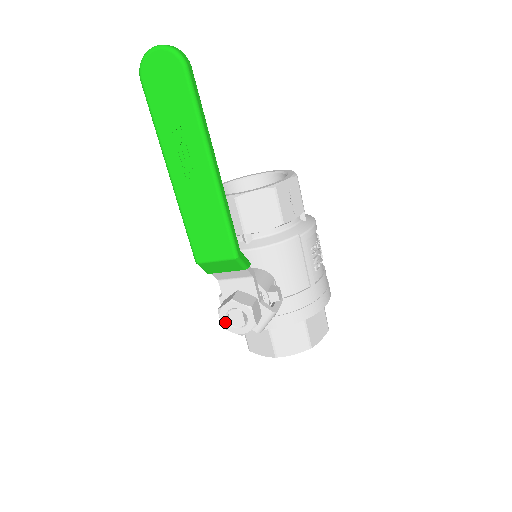
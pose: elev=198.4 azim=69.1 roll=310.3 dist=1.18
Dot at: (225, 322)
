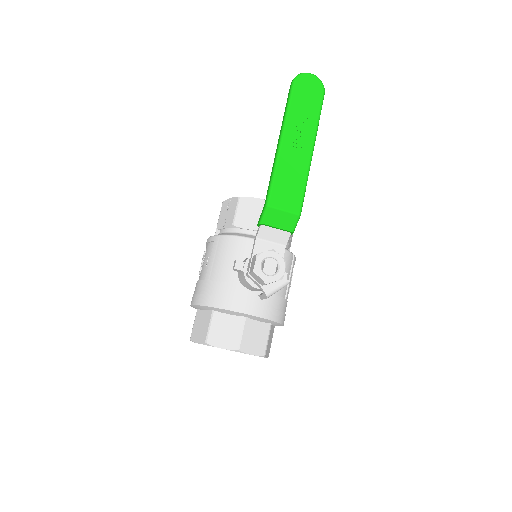
Dot at: (258, 266)
